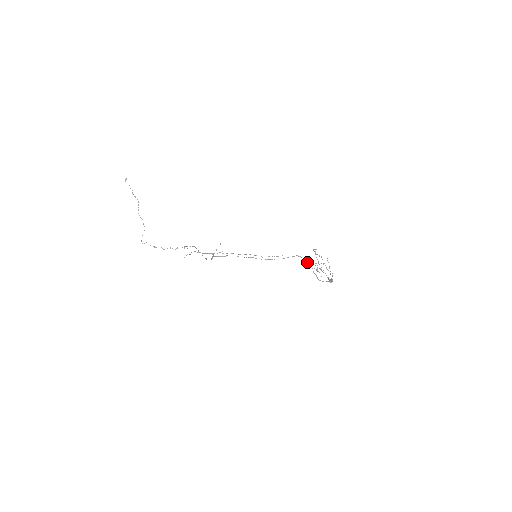
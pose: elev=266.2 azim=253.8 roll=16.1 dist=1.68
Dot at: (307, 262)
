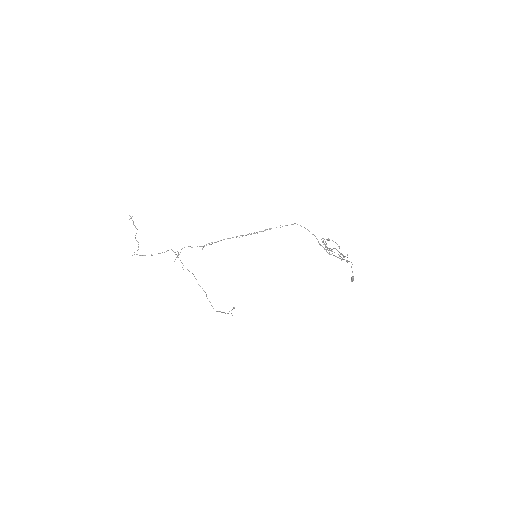
Dot at: (309, 231)
